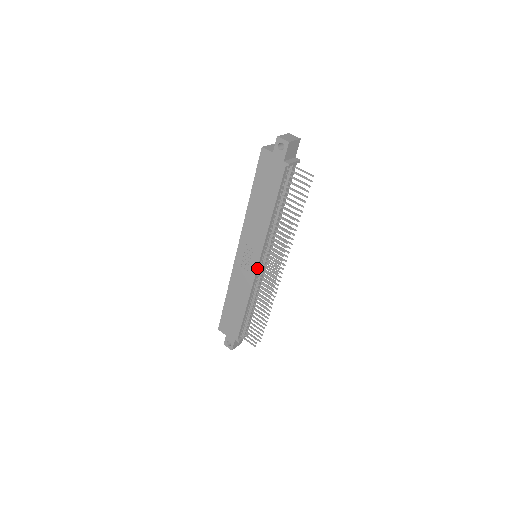
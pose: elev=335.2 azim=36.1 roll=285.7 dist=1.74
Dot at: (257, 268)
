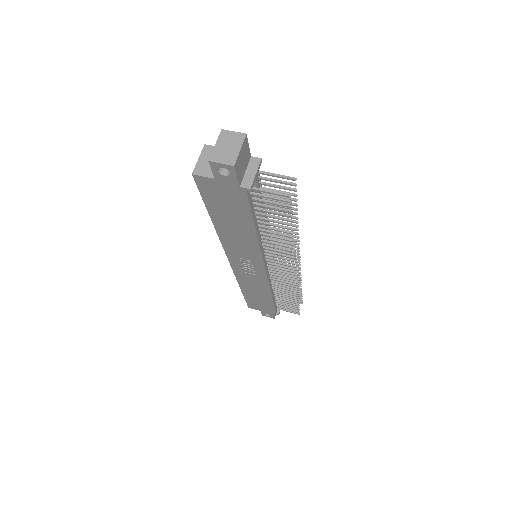
Dot at: (266, 273)
